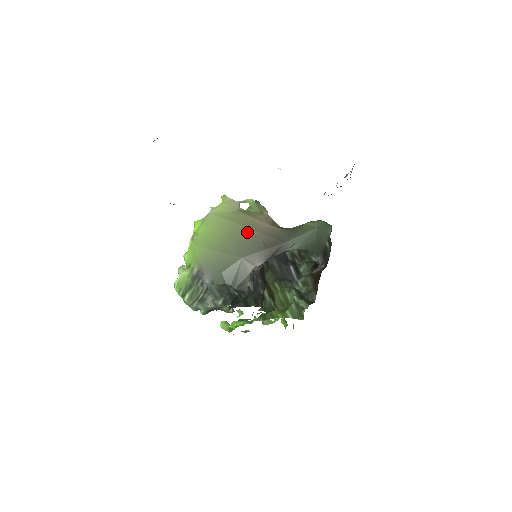
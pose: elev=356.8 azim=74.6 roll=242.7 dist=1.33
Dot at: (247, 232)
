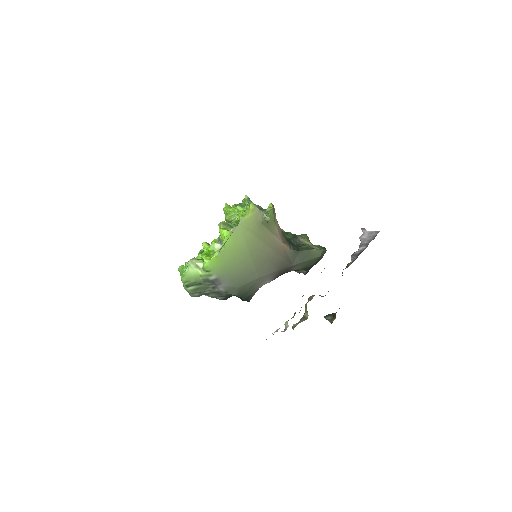
Dot at: (267, 251)
